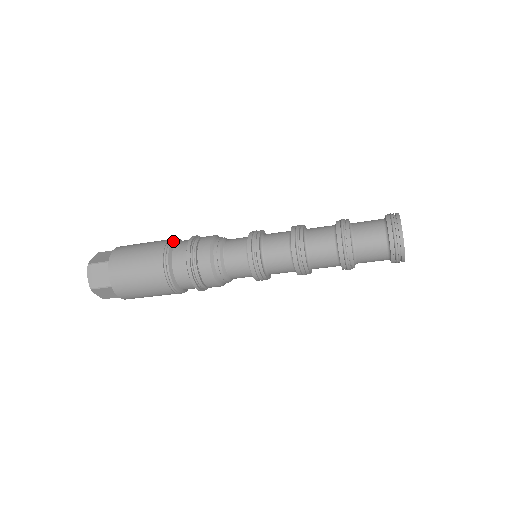
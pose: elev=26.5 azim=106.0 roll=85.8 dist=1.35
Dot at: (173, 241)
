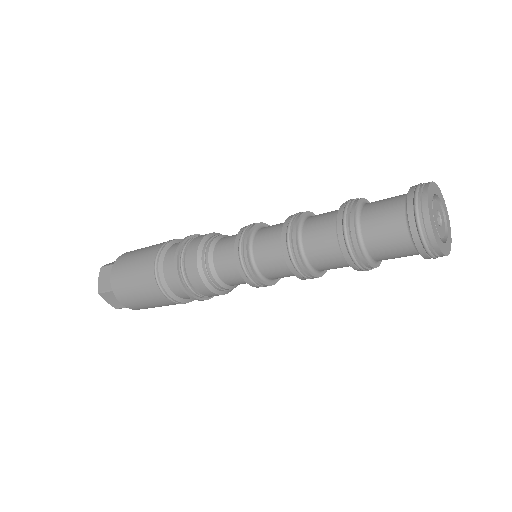
Dot at: (175, 240)
